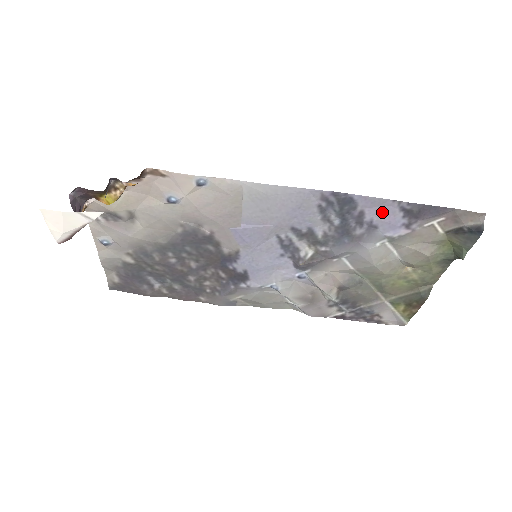
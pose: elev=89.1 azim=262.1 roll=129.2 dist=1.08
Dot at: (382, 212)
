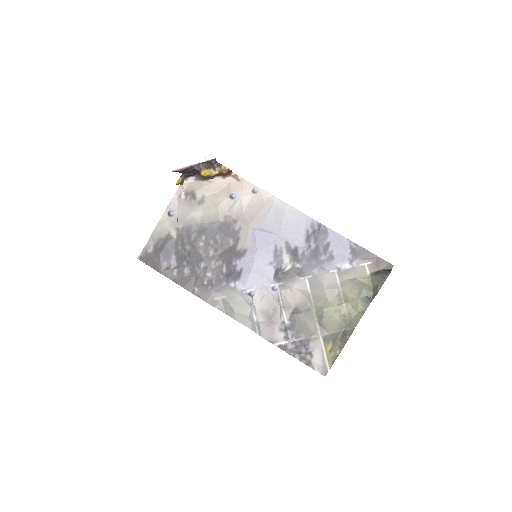
Dot at: (340, 246)
